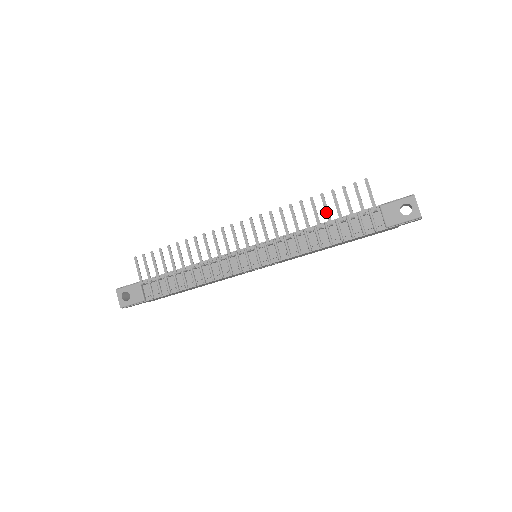
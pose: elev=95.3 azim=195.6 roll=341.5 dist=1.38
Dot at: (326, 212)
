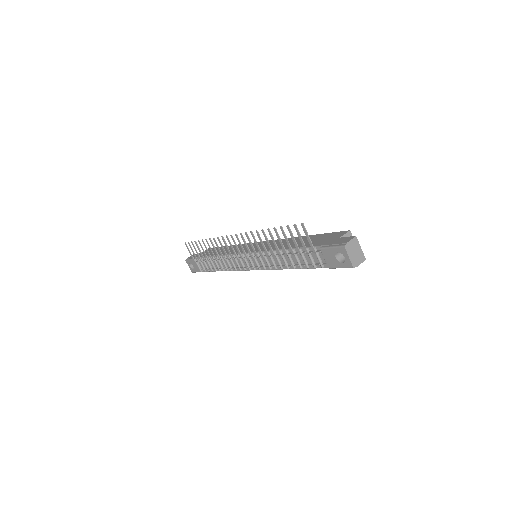
Dot at: (281, 245)
